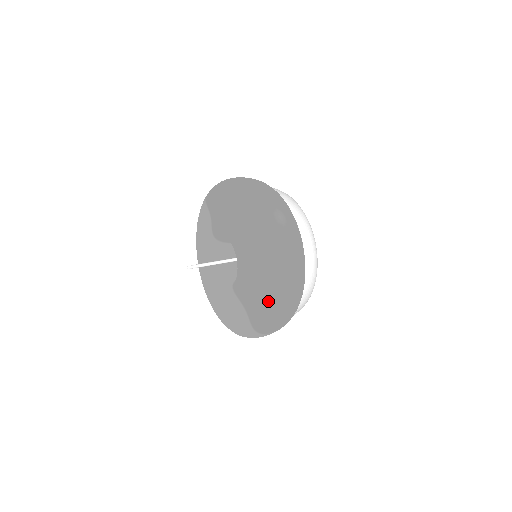
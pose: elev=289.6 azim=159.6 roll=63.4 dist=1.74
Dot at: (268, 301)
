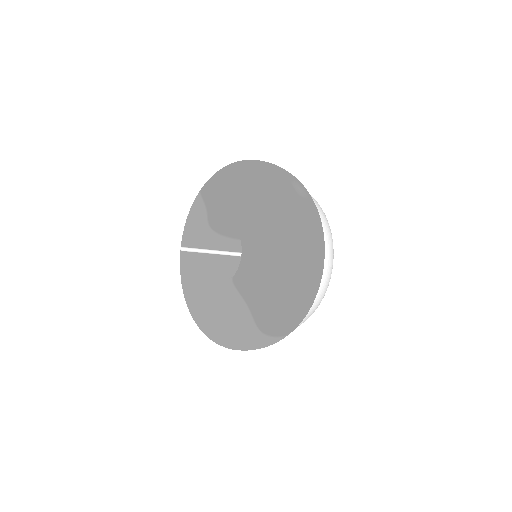
Dot at: (284, 283)
